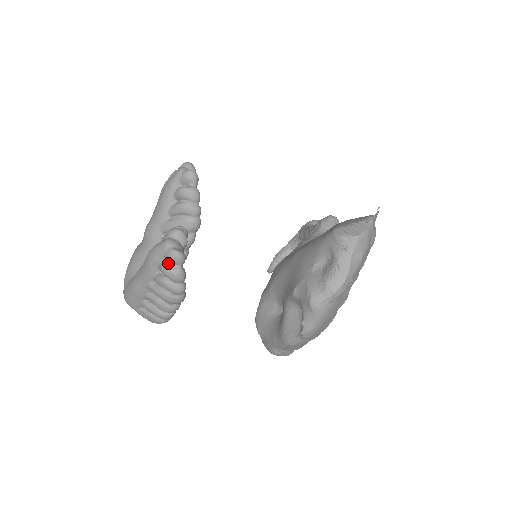
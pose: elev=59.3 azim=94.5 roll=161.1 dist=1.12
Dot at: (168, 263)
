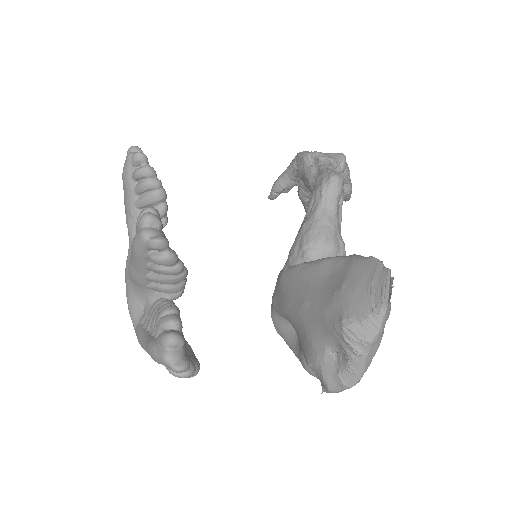
Dot at: occluded
